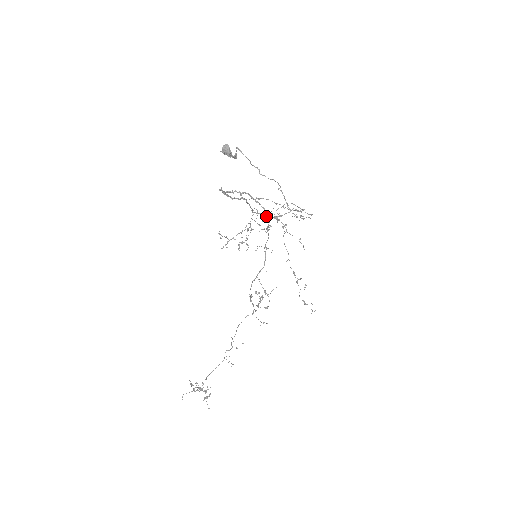
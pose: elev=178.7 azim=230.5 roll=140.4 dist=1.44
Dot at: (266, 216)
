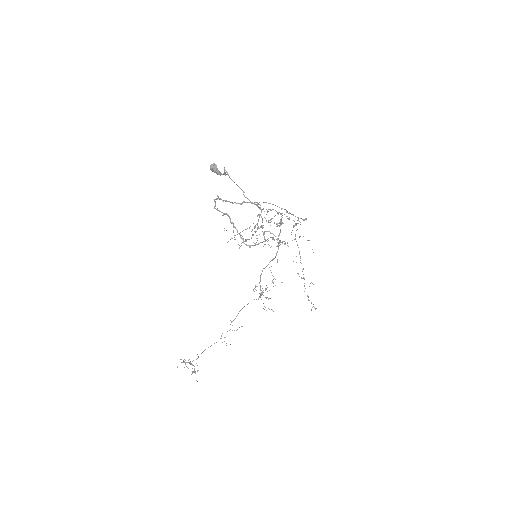
Dot at: occluded
